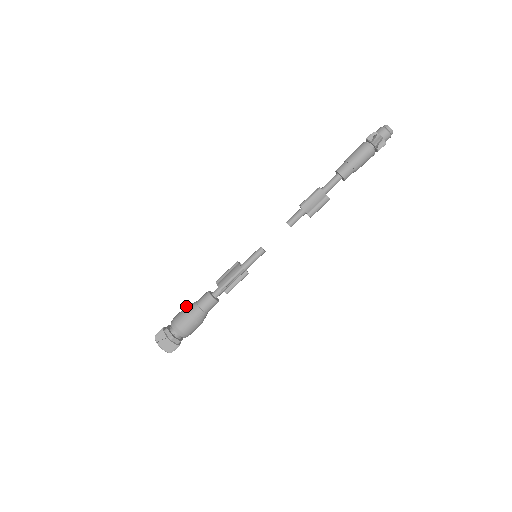
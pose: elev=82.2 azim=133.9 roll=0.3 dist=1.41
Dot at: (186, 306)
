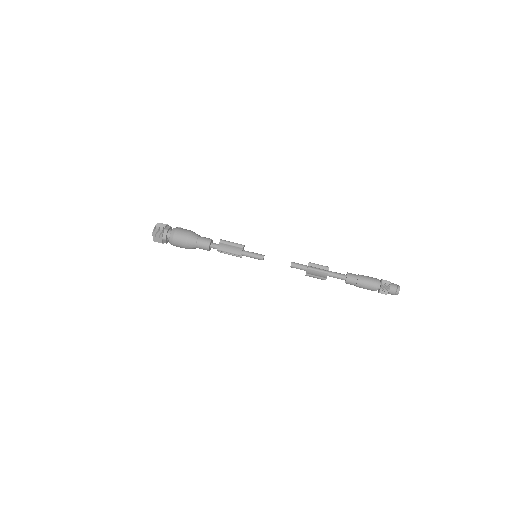
Dot at: (190, 232)
